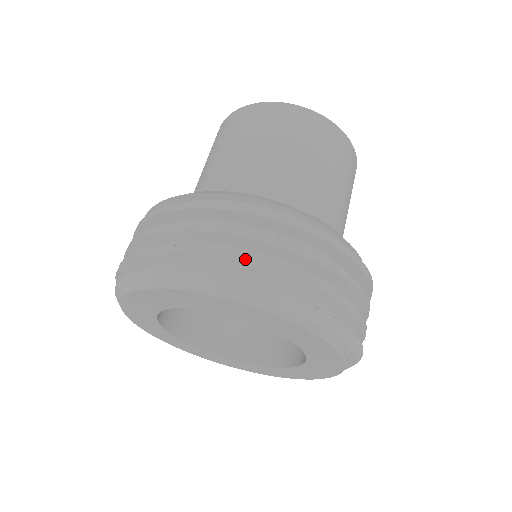
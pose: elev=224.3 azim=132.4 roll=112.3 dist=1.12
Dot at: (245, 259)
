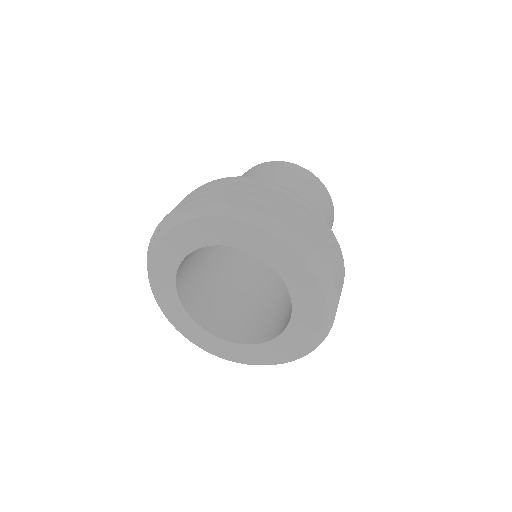
Dot at: (331, 261)
